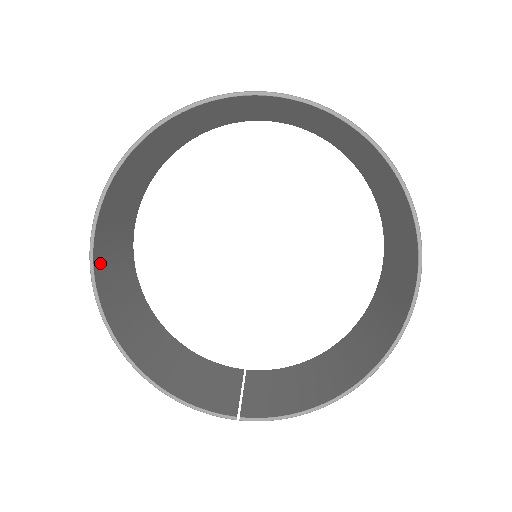
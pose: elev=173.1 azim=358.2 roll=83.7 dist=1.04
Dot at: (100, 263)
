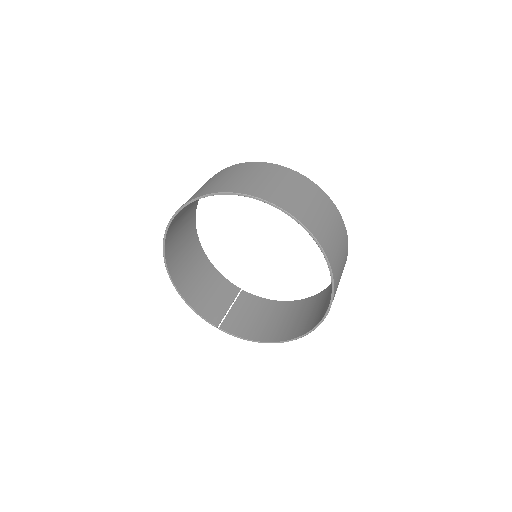
Dot at: (170, 236)
